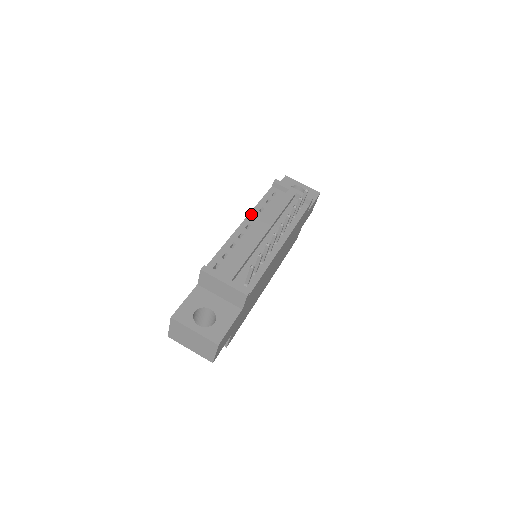
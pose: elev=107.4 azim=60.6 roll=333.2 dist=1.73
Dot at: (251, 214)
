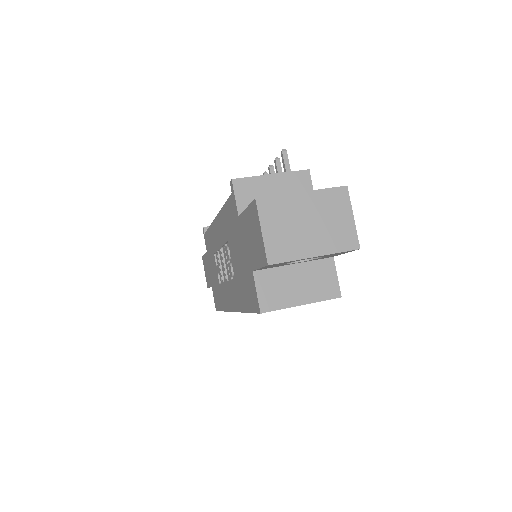
Dot at: occluded
